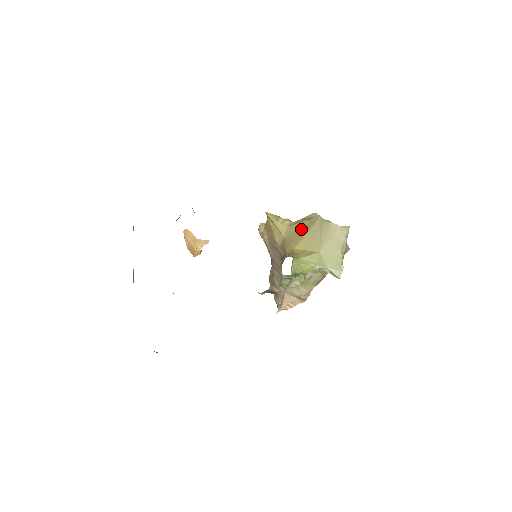
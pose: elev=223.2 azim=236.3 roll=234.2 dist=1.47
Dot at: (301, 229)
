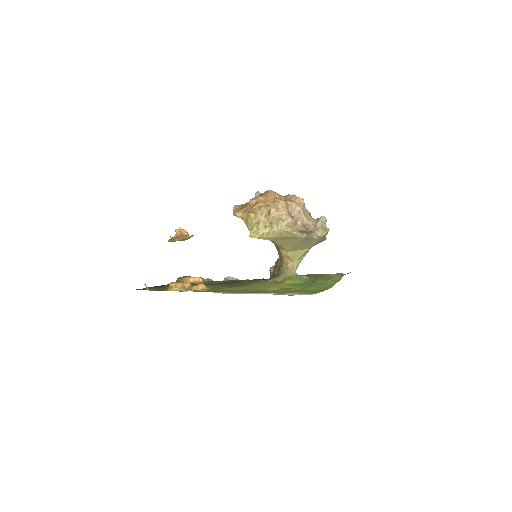
Dot at: (289, 241)
